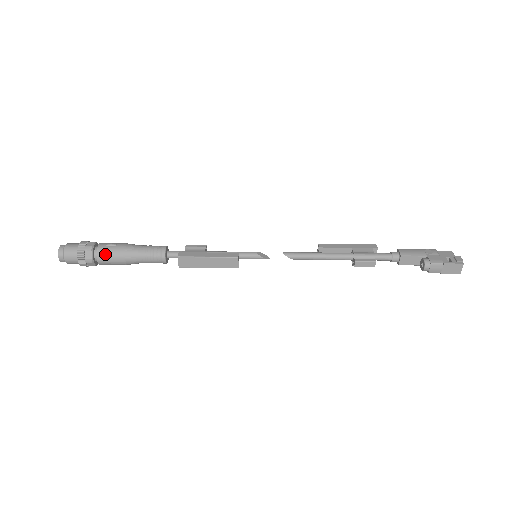
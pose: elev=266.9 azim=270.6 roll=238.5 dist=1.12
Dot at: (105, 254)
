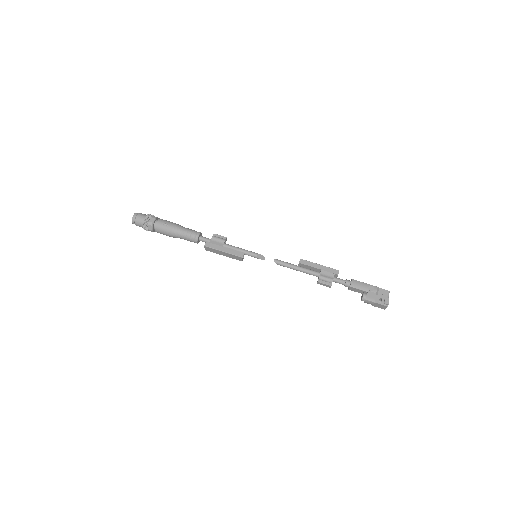
Dot at: (160, 230)
